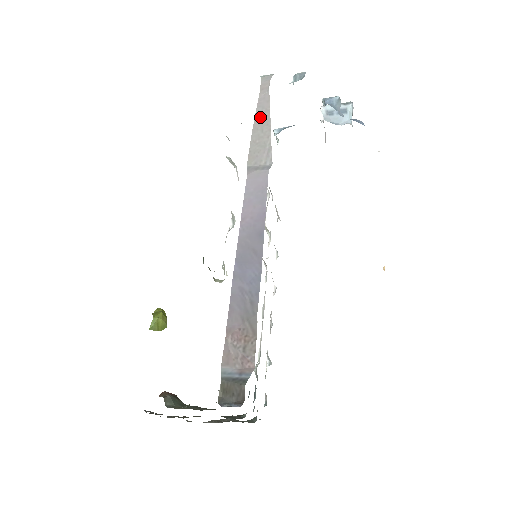
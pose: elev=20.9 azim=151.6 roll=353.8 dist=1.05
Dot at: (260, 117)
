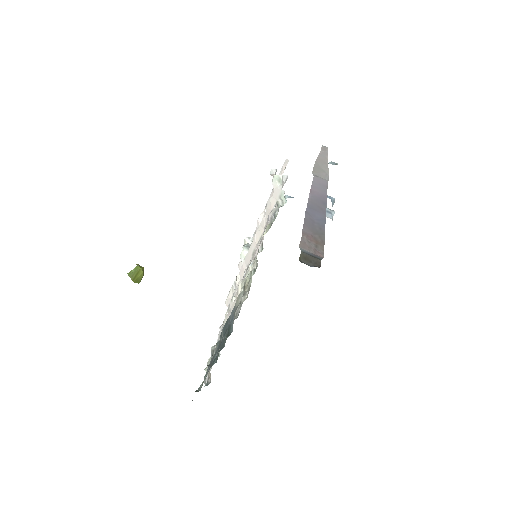
Dot at: (321, 159)
